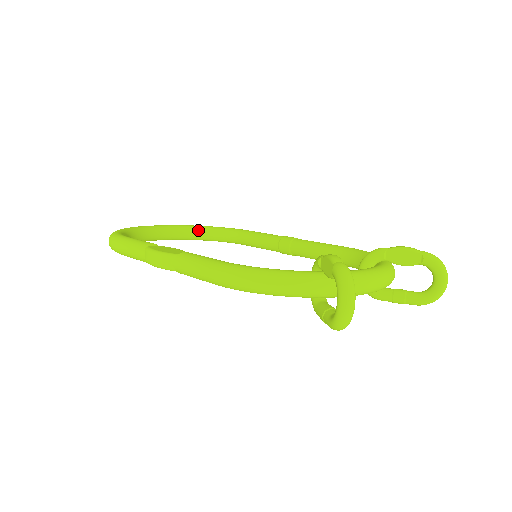
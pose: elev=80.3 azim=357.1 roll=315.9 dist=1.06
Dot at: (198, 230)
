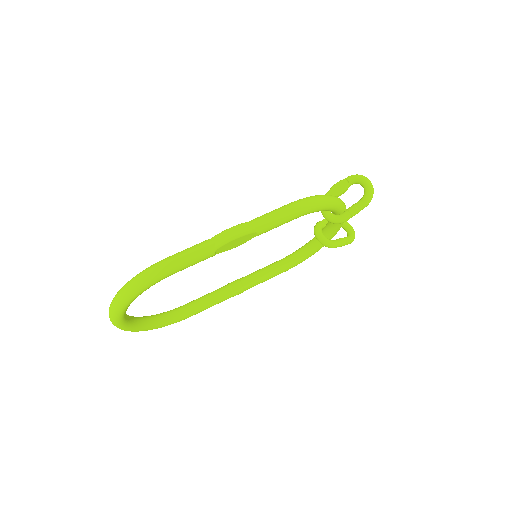
Dot at: (147, 317)
